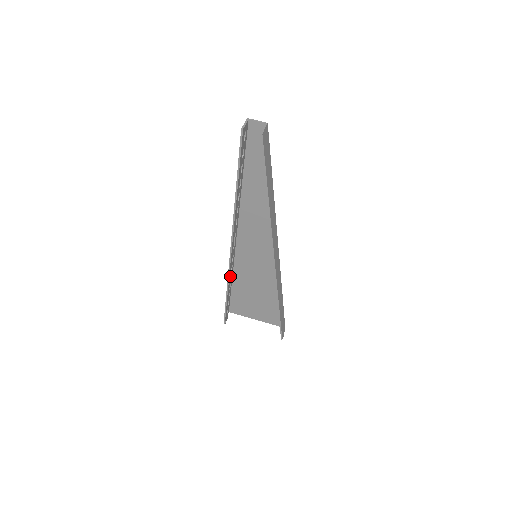
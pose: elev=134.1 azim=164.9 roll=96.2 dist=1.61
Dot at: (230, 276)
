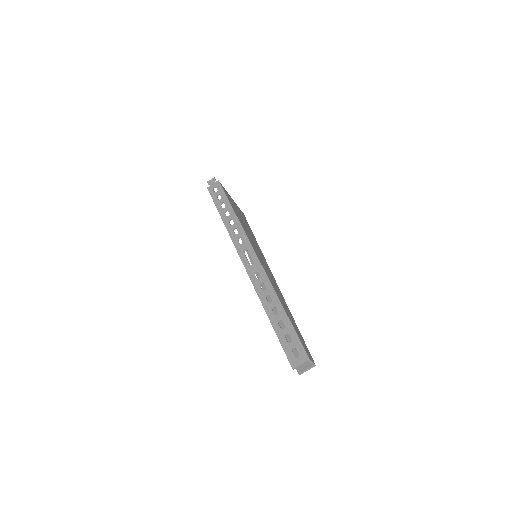
Dot at: (231, 227)
